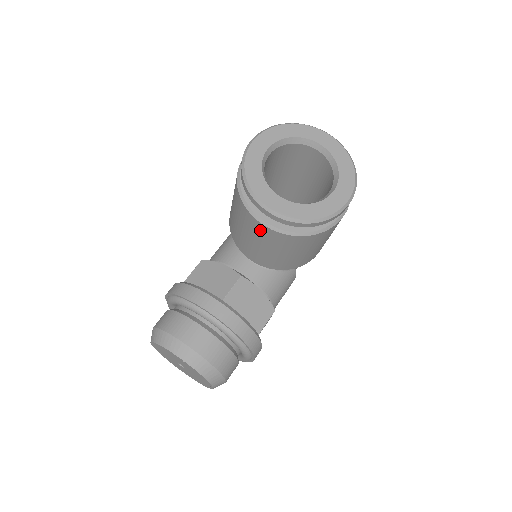
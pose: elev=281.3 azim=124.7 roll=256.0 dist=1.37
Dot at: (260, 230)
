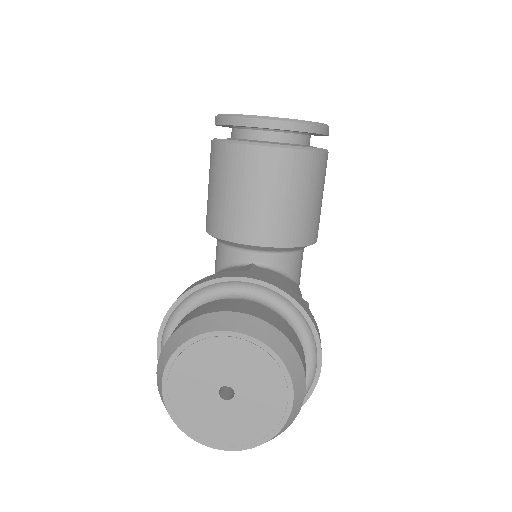
Dot at: (262, 161)
